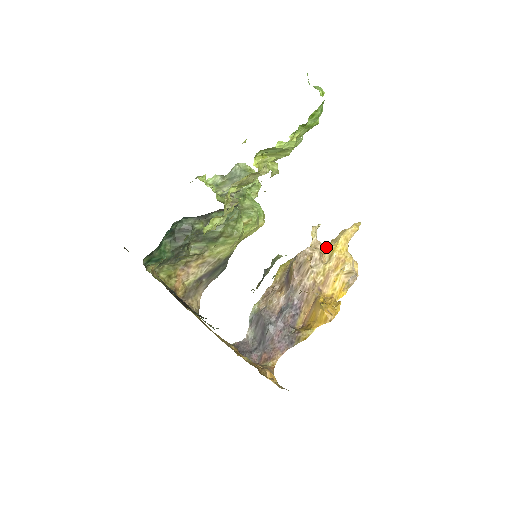
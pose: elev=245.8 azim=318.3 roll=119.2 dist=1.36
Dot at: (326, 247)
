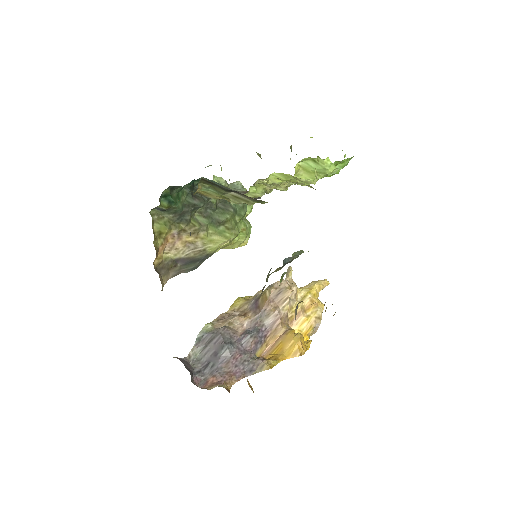
Dot at: (299, 289)
